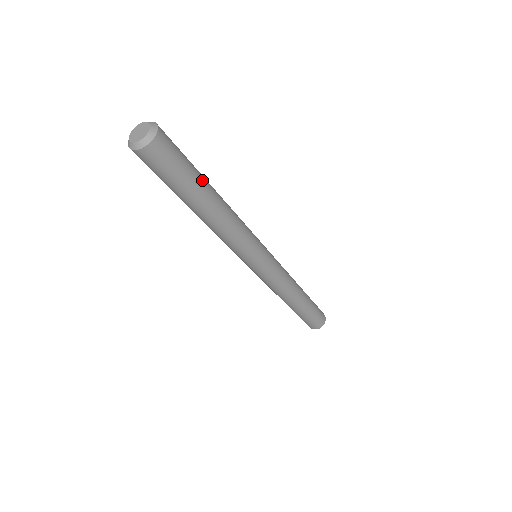
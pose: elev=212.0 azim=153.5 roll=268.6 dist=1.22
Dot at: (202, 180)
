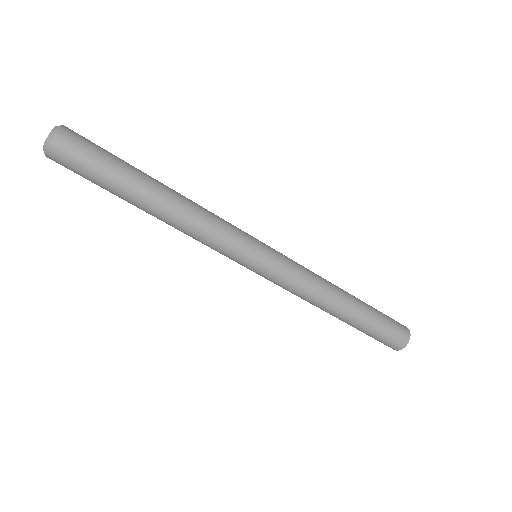
Dot at: (133, 173)
